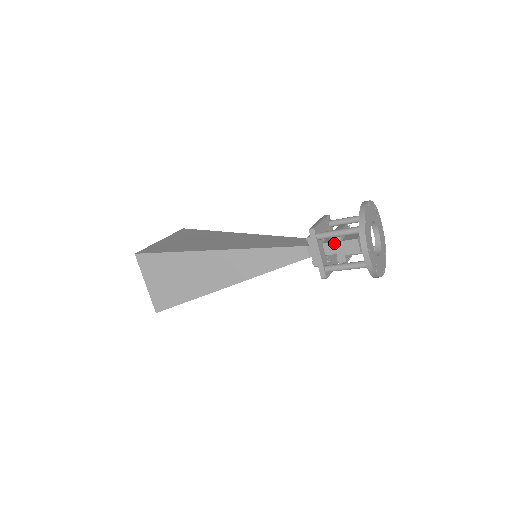
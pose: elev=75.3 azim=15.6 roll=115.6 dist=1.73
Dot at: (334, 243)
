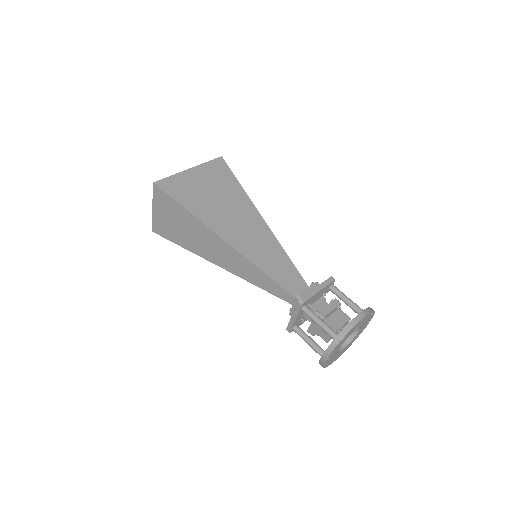
Dot at: occluded
